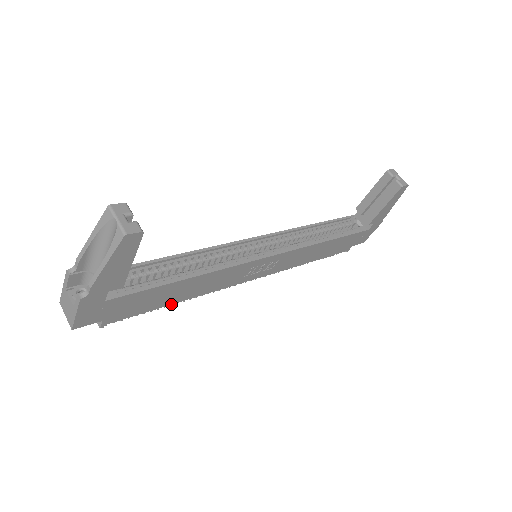
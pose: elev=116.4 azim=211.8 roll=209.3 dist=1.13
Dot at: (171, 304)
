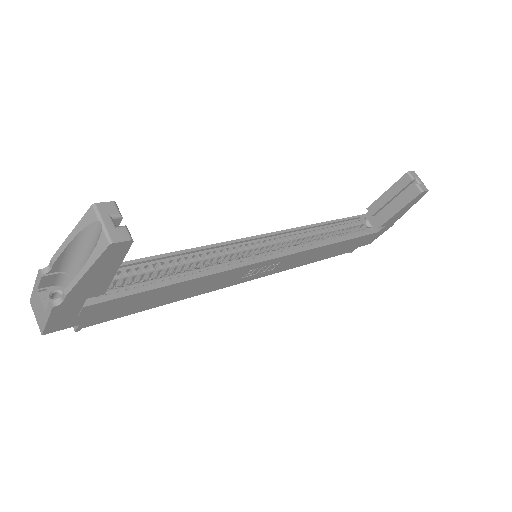
Dot at: (158, 306)
